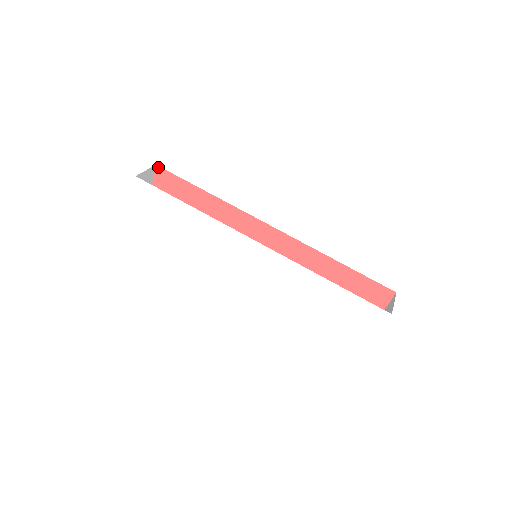
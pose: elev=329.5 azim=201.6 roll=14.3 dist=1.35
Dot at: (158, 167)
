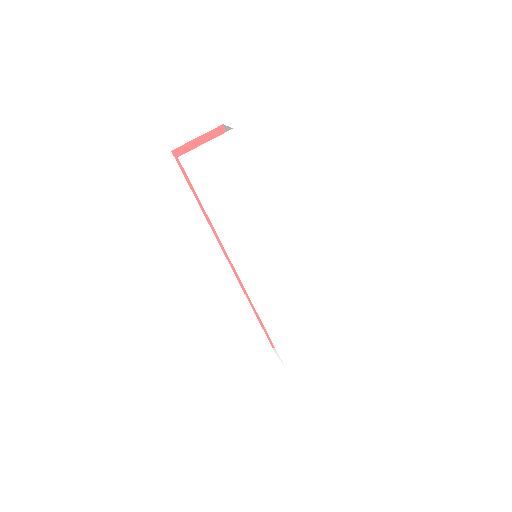
Dot at: (223, 127)
